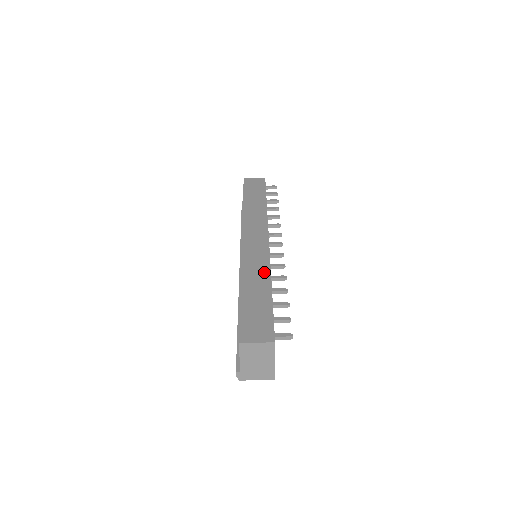
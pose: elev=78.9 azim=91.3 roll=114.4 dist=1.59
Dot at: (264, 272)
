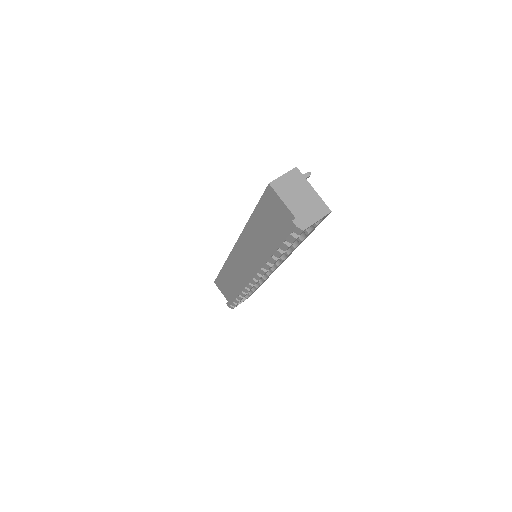
Dot at: occluded
